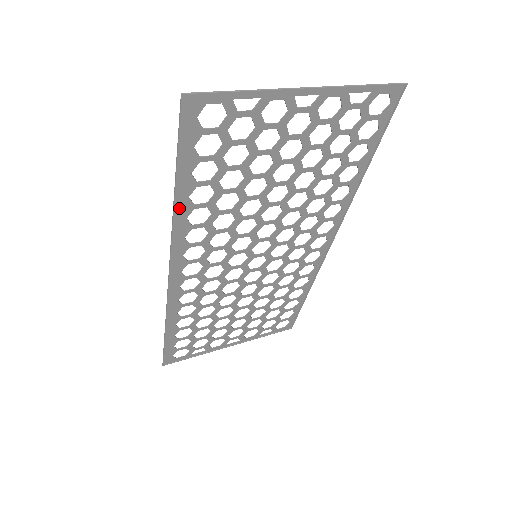
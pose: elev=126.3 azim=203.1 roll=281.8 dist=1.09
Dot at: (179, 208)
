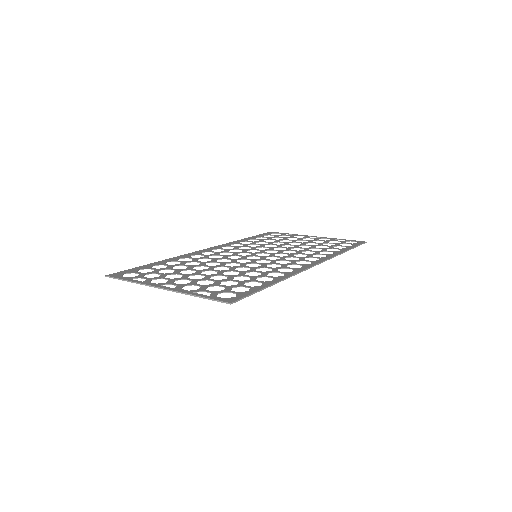
Dot at: (169, 260)
